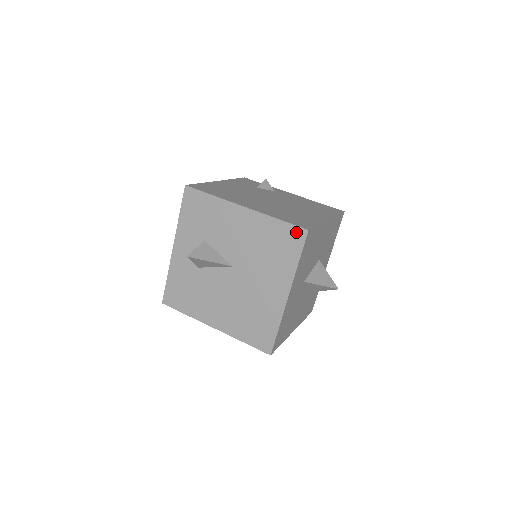
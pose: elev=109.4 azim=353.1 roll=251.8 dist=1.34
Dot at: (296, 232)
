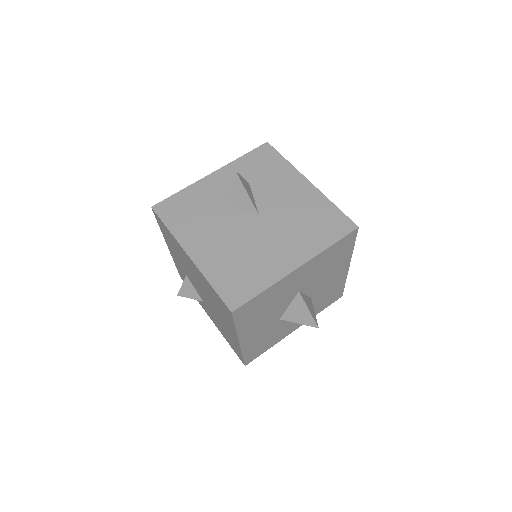
Dot at: (346, 223)
